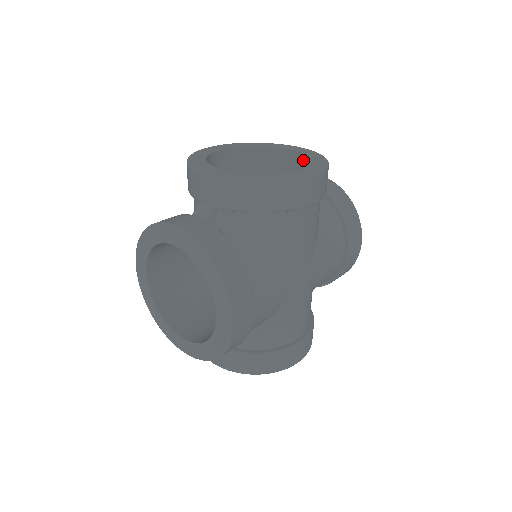
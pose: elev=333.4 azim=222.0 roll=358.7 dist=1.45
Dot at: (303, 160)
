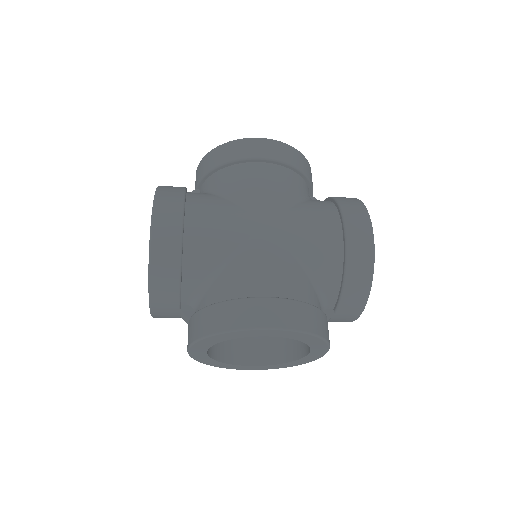
Dot at: occluded
